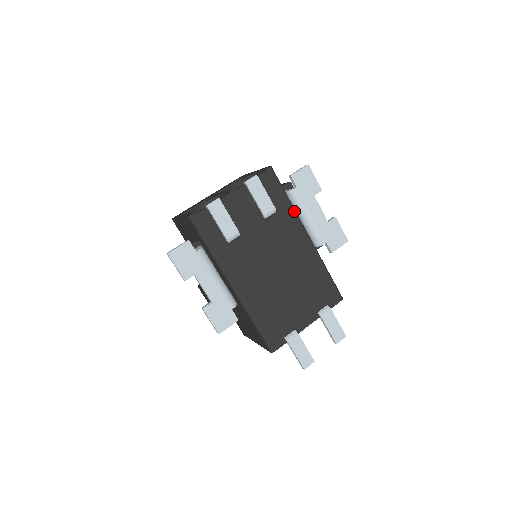
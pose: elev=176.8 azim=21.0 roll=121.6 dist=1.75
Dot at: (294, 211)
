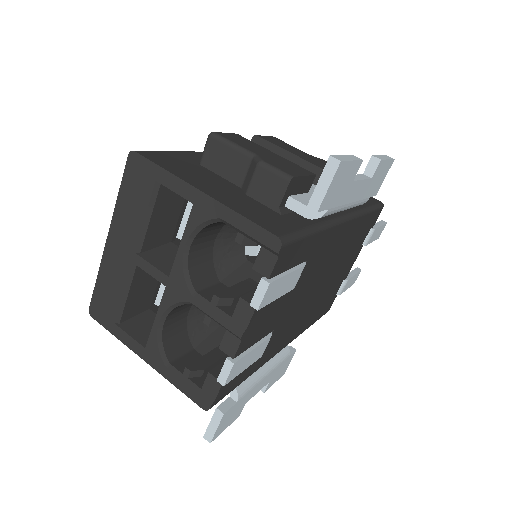
Dot at: (327, 228)
